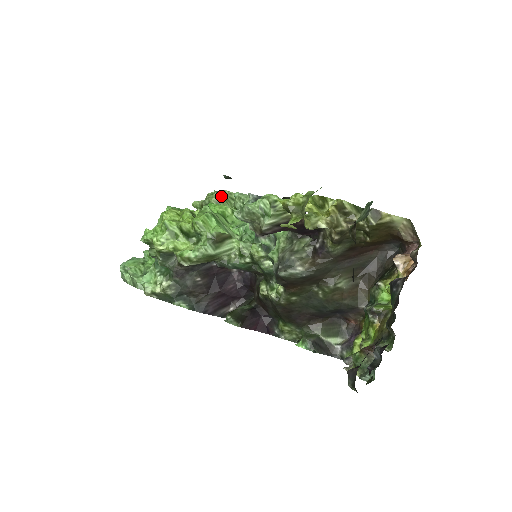
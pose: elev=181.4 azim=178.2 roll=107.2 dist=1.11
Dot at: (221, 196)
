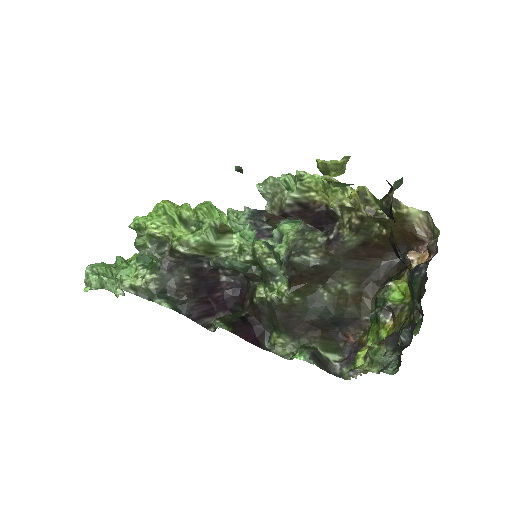
Dot at: occluded
